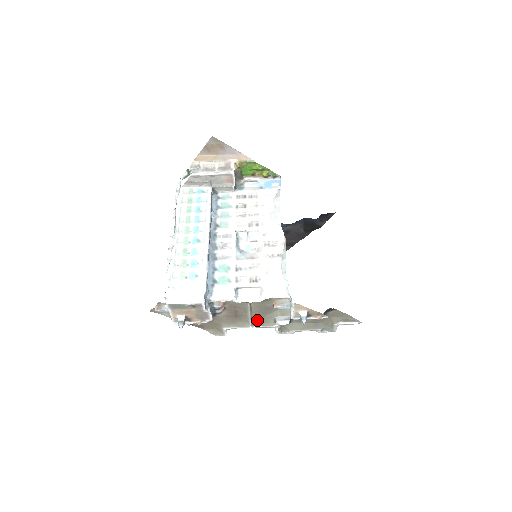
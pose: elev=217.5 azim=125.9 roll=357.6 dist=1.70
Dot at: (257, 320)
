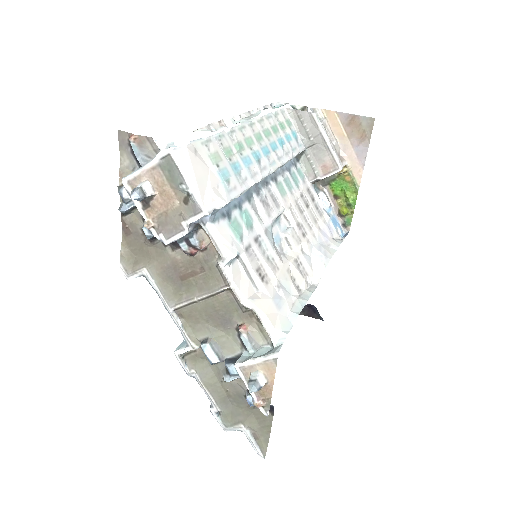
Dot at: (191, 313)
